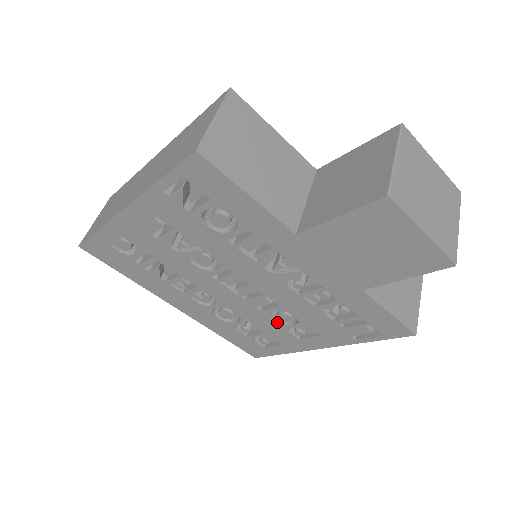
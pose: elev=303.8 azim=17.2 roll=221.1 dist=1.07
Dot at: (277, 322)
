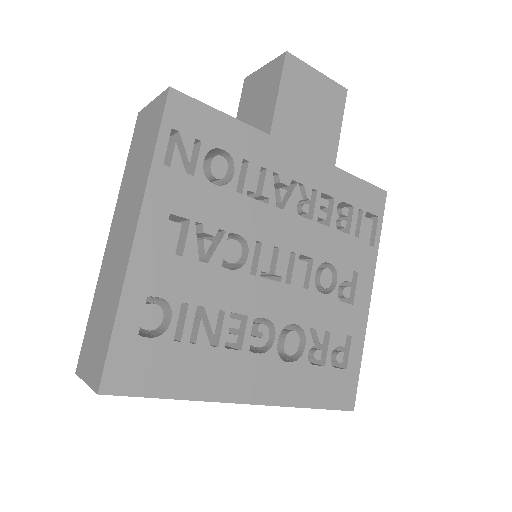
Dot at: (326, 294)
